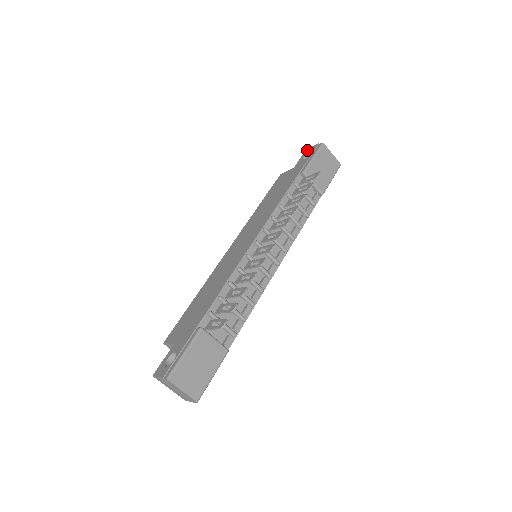
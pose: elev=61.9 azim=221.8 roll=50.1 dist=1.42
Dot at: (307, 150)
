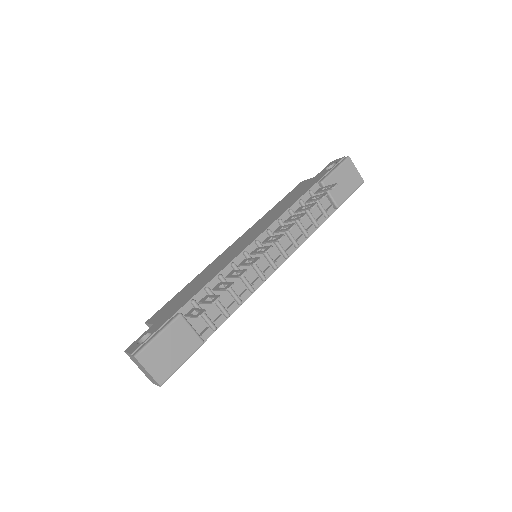
Dot at: (332, 161)
